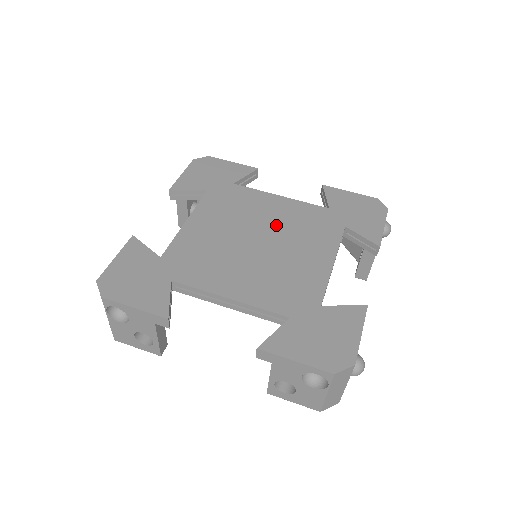
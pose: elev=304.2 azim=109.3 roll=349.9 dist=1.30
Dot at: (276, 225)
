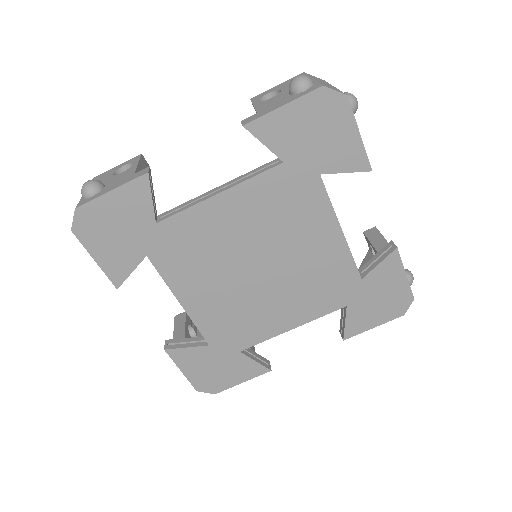
Dot at: (256, 237)
